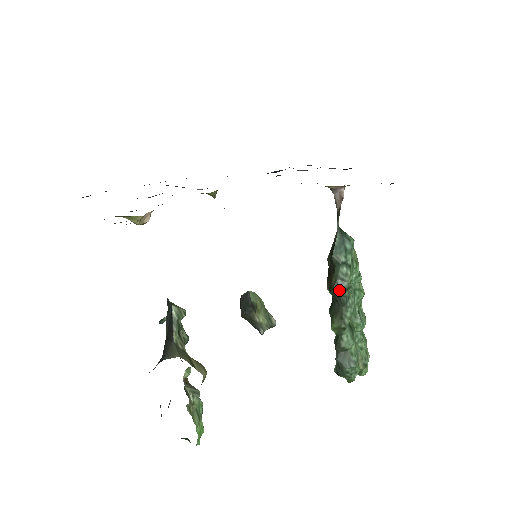
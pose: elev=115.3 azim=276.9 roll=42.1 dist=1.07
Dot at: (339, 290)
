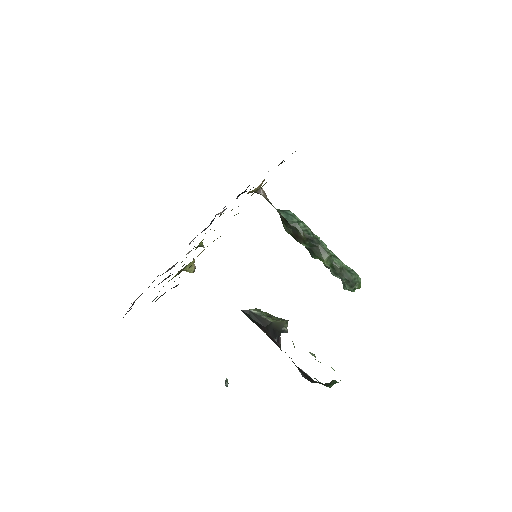
Dot at: (310, 237)
